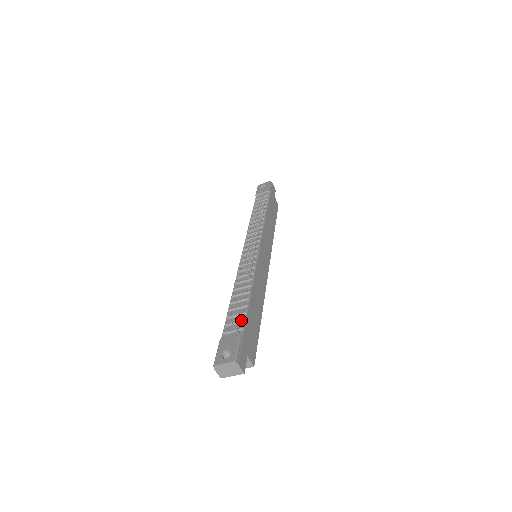
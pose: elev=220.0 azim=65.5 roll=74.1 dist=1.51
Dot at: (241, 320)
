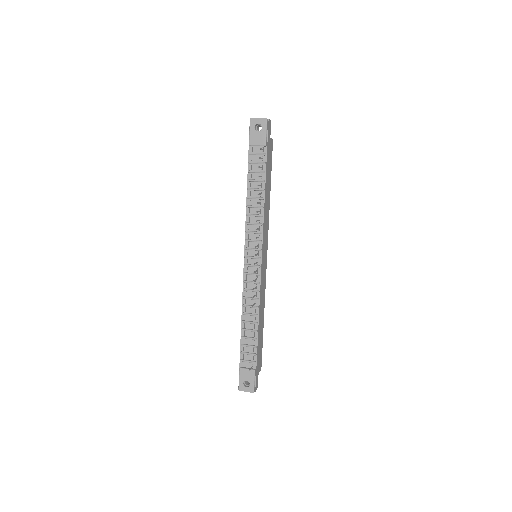
Dot at: (254, 355)
